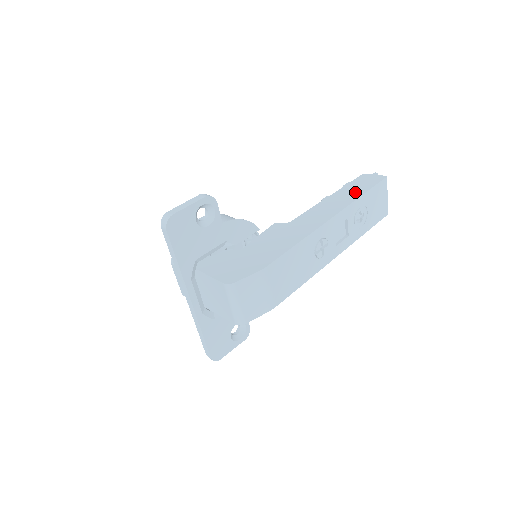
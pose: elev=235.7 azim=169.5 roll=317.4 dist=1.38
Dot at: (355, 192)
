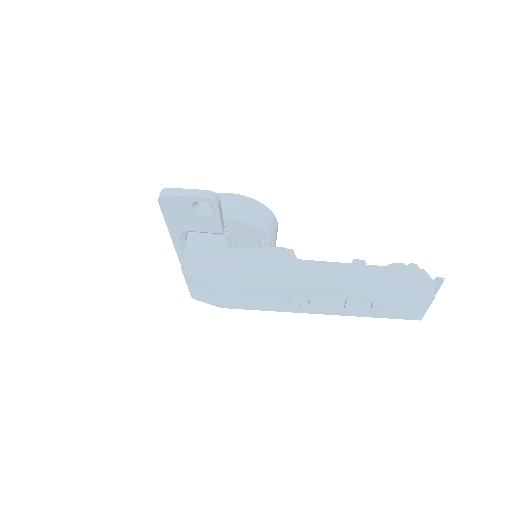
Dot at: (381, 284)
